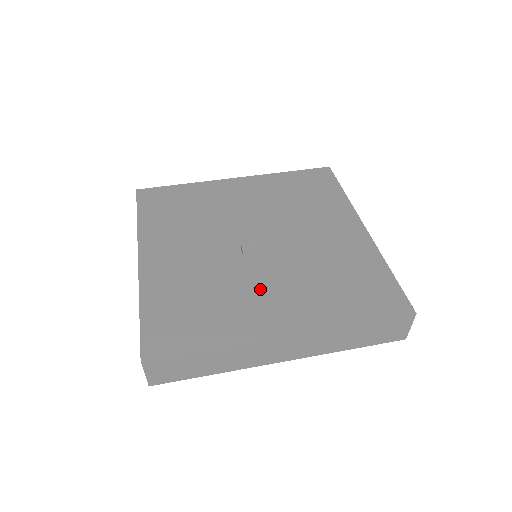
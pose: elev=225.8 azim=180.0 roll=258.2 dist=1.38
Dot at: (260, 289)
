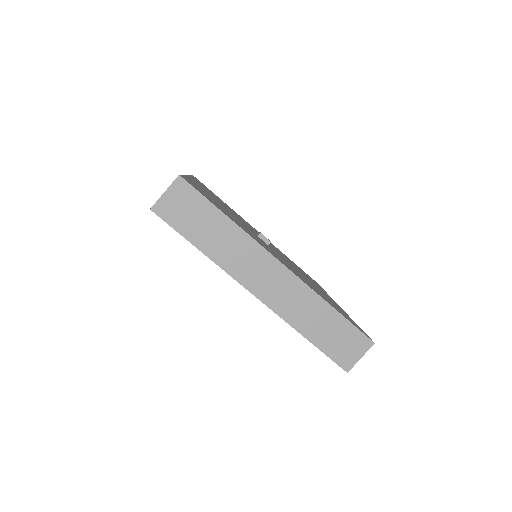
Dot at: occluded
